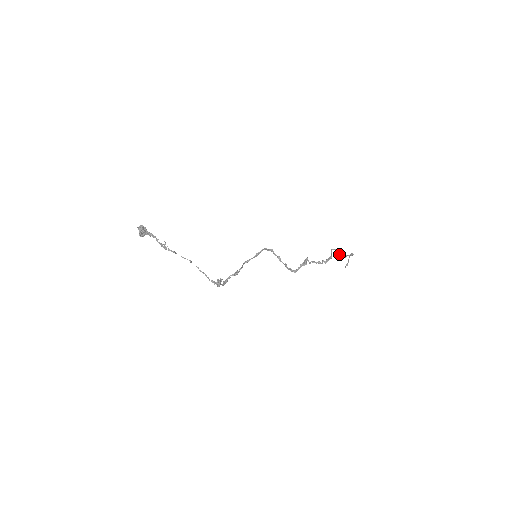
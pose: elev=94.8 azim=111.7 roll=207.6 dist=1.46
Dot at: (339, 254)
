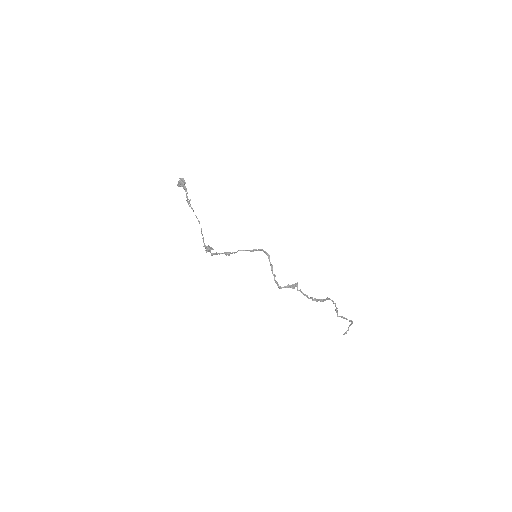
Dot at: (337, 311)
